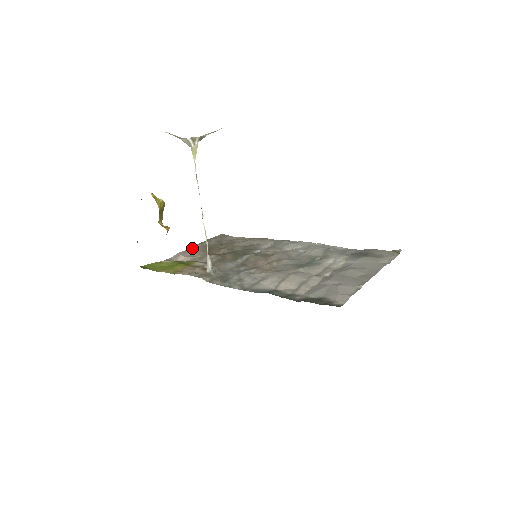
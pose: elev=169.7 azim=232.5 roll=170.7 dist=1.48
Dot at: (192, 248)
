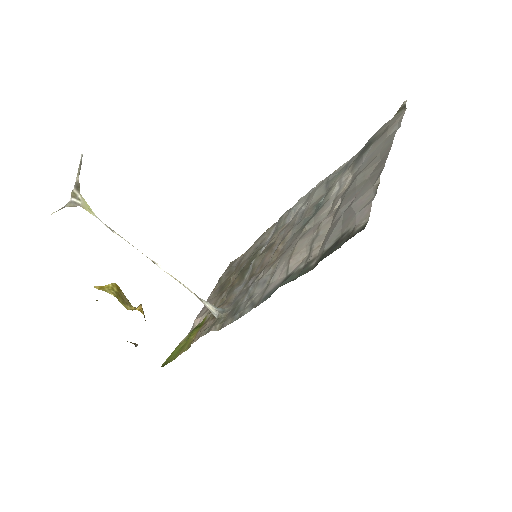
Dot at: occluded
